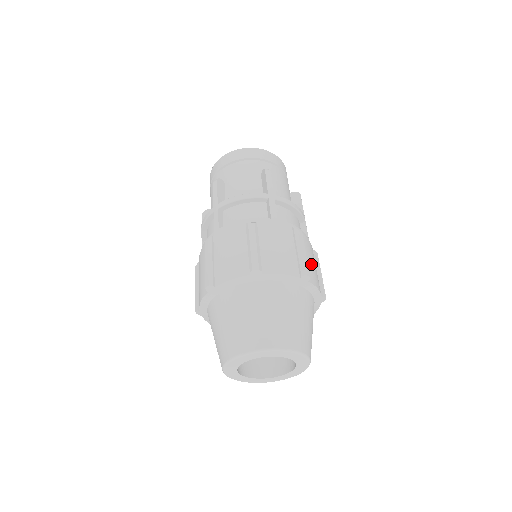
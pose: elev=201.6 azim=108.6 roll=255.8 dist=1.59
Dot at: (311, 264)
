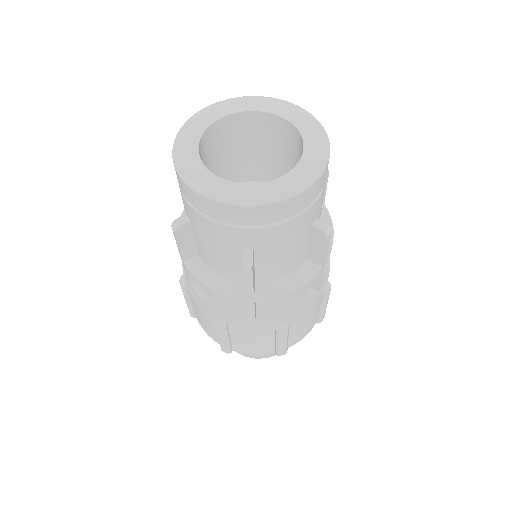
Dot at: (300, 330)
